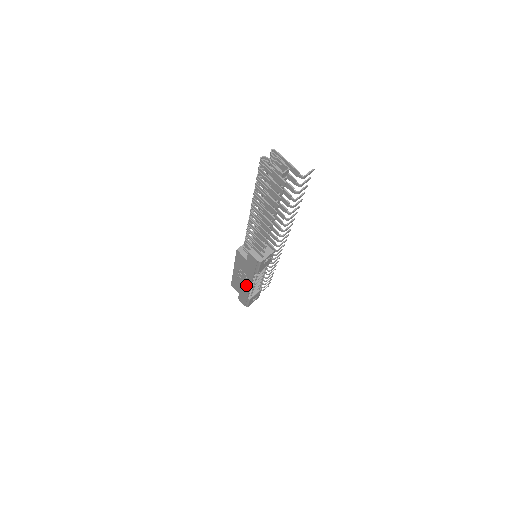
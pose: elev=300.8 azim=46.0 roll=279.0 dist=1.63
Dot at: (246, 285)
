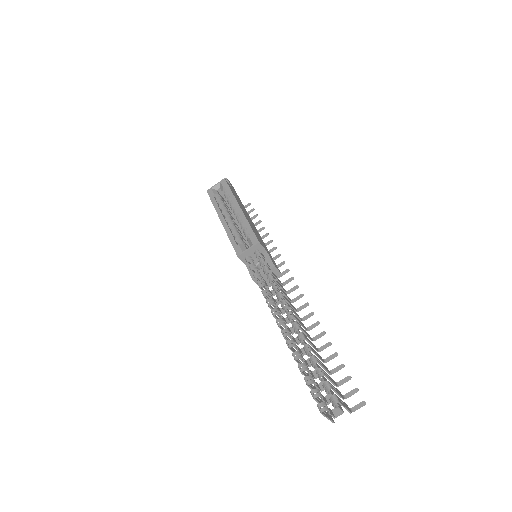
Dot at: occluded
